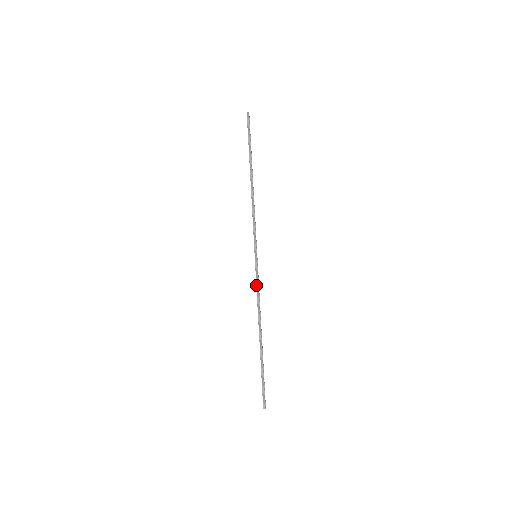
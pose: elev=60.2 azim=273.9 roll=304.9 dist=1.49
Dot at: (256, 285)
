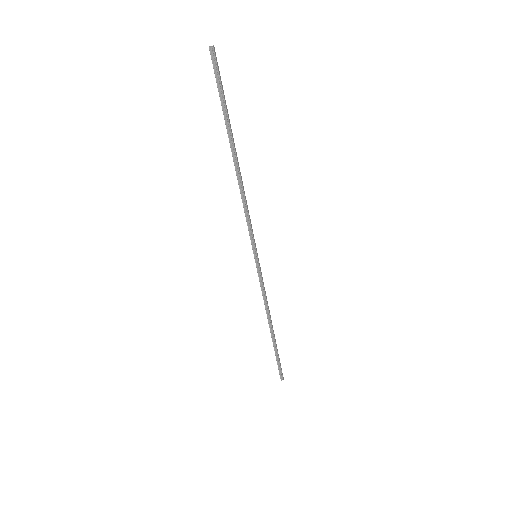
Dot at: (260, 286)
